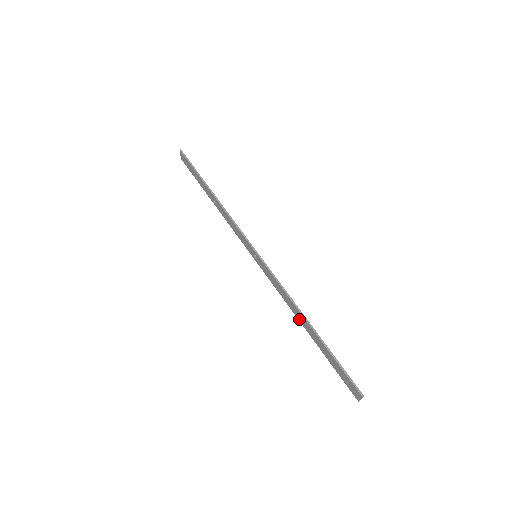
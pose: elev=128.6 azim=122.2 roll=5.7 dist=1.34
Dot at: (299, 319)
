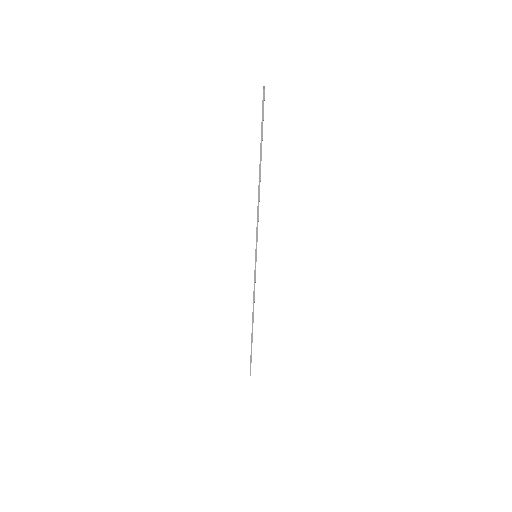
Dot at: occluded
